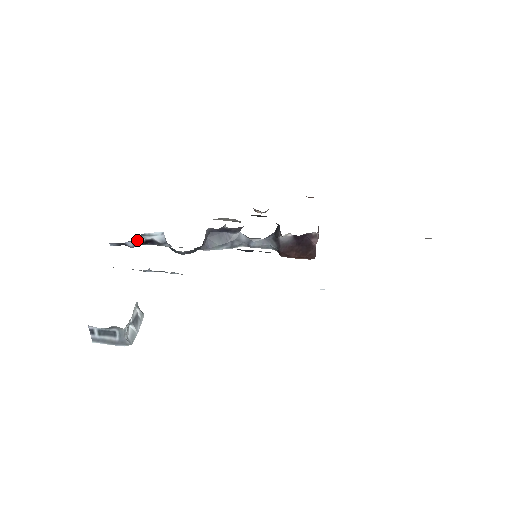
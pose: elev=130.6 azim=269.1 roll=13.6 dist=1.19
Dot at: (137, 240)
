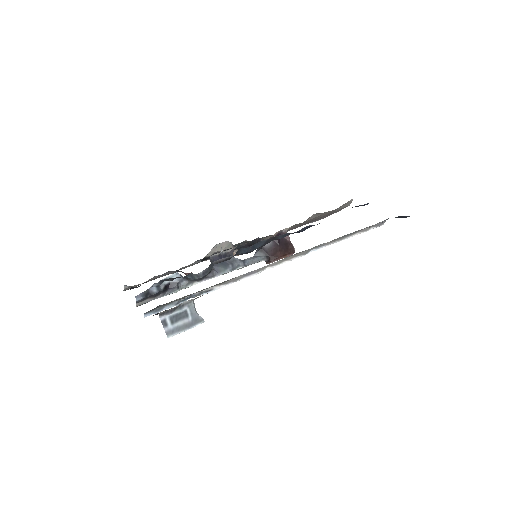
Dot at: (158, 286)
